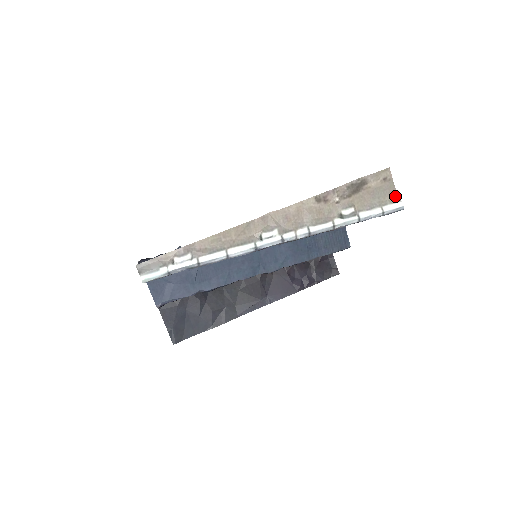
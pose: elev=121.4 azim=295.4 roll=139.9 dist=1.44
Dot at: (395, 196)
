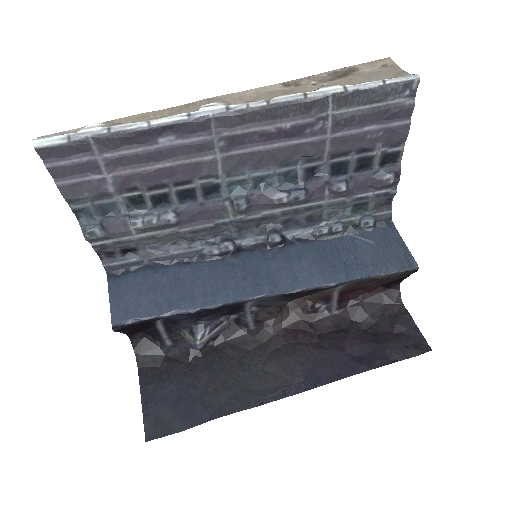
Dot at: (403, 74)
